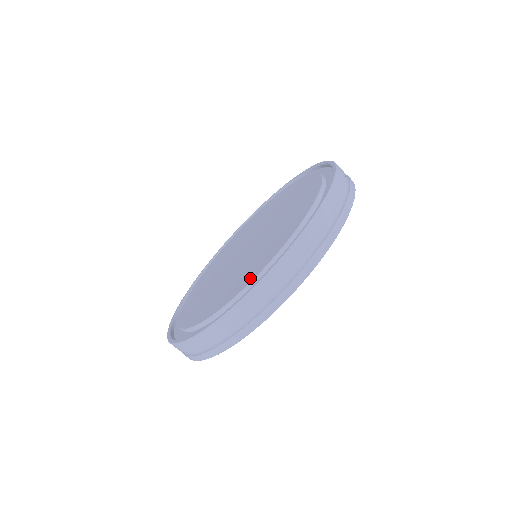
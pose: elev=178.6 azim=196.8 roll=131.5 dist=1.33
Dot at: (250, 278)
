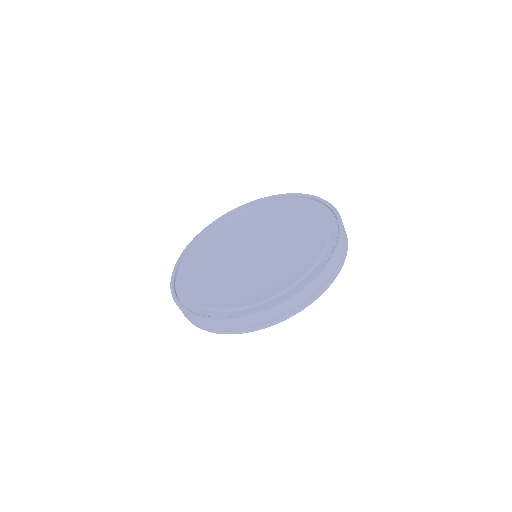
Dot at: (276, 289)
